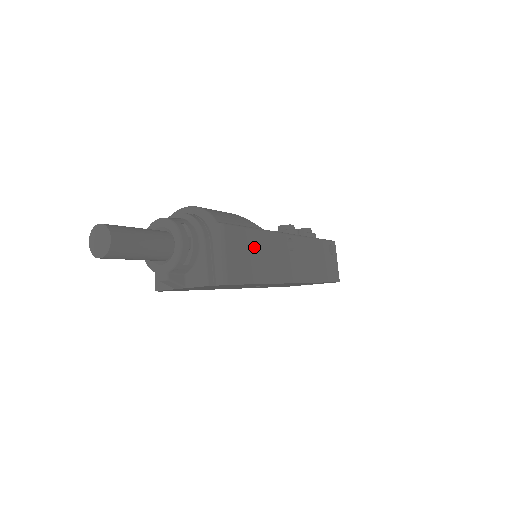
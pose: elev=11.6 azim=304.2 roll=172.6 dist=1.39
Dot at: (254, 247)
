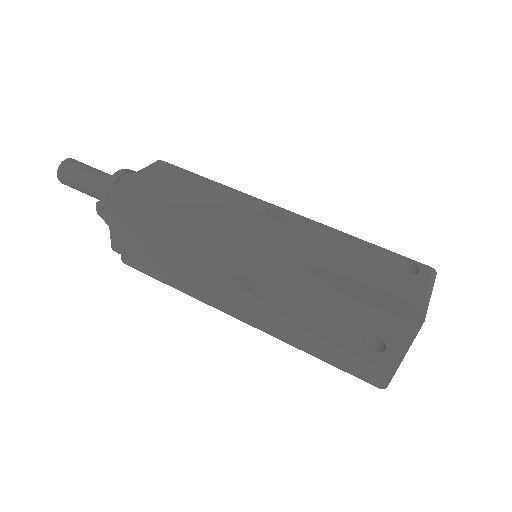
Dot at: (193, 186)
